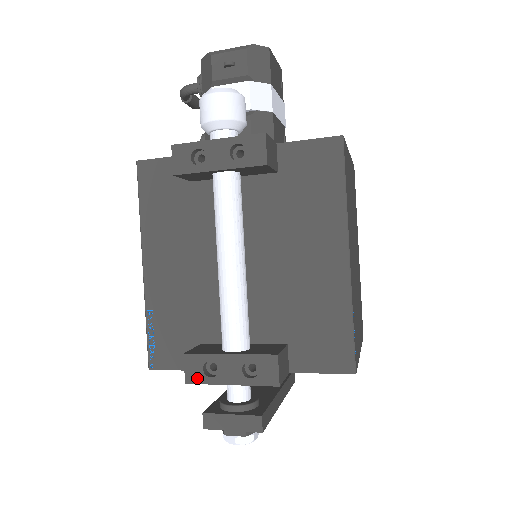
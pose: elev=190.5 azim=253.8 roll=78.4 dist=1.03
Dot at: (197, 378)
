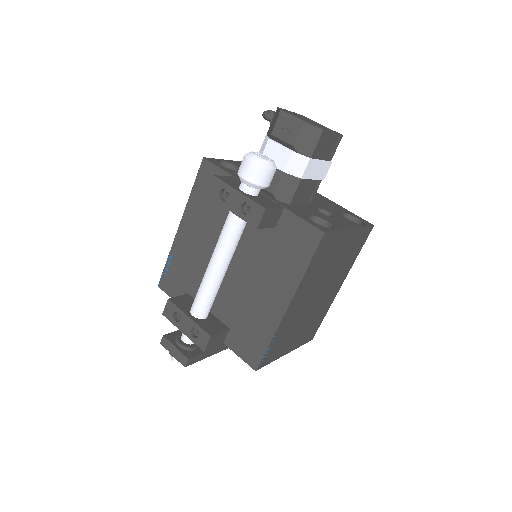
Dot at: (169, 316)
